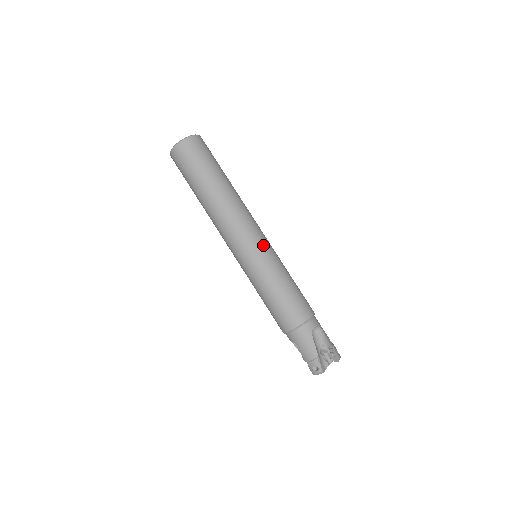
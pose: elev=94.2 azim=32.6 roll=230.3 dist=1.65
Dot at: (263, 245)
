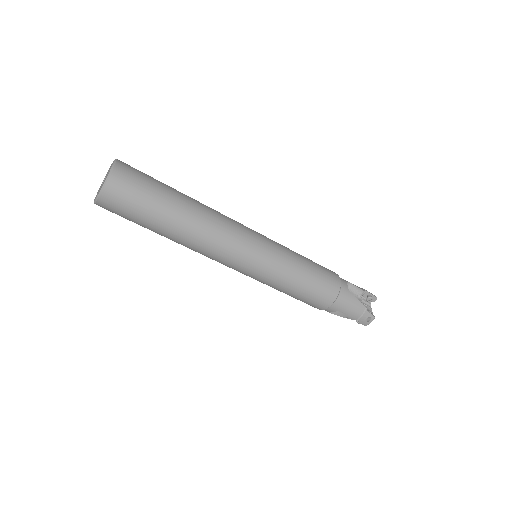
Dot at: (264, 240)
